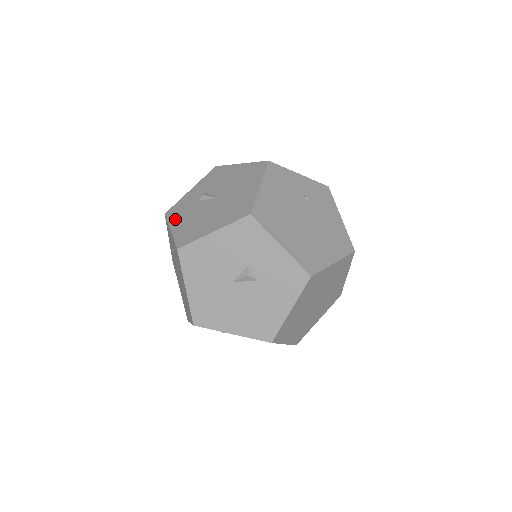
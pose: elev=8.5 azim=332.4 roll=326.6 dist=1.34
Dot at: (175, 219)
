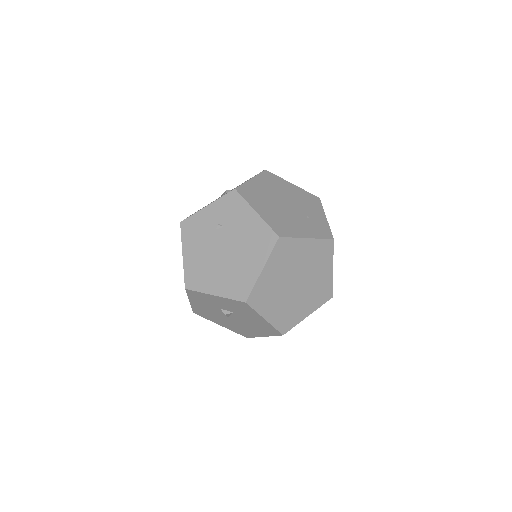
Dot at: occluded
